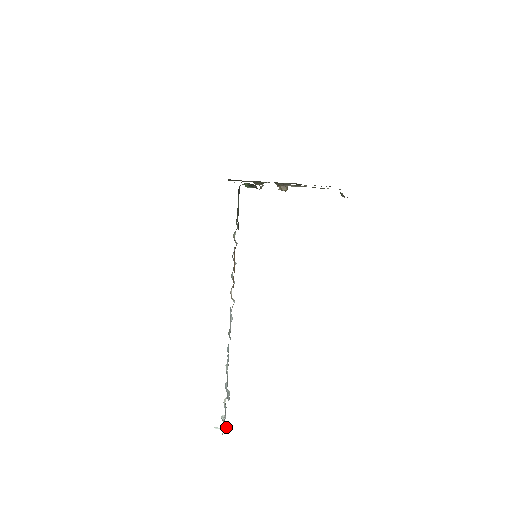
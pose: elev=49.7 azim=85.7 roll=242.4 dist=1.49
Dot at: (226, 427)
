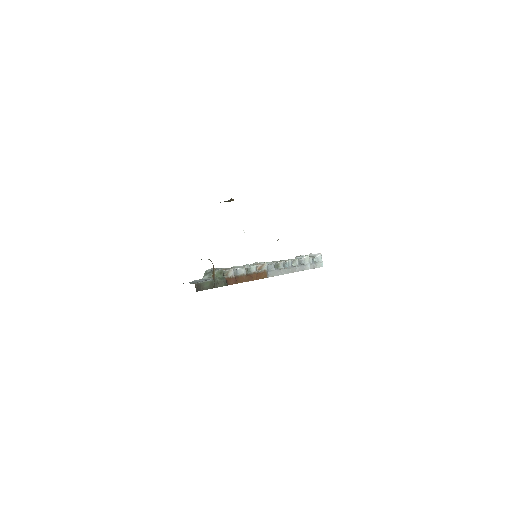
Dot at: (320, 260)
